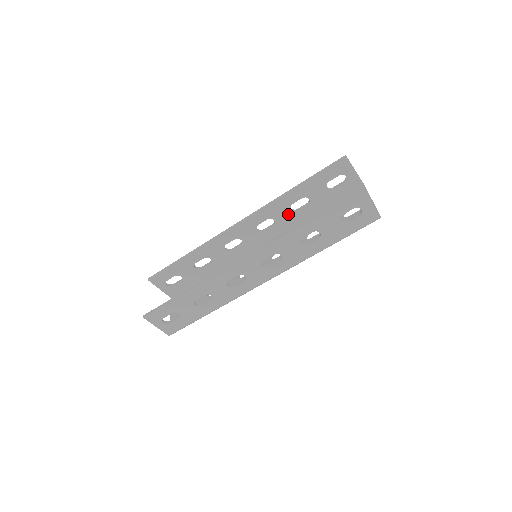
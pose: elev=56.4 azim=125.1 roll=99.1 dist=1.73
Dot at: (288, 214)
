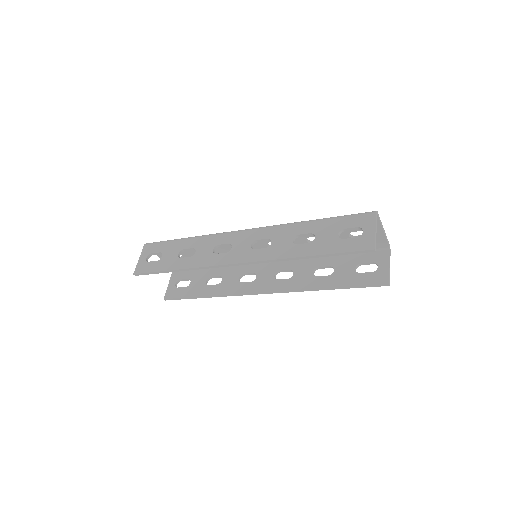
Dot at: (289, 240)
